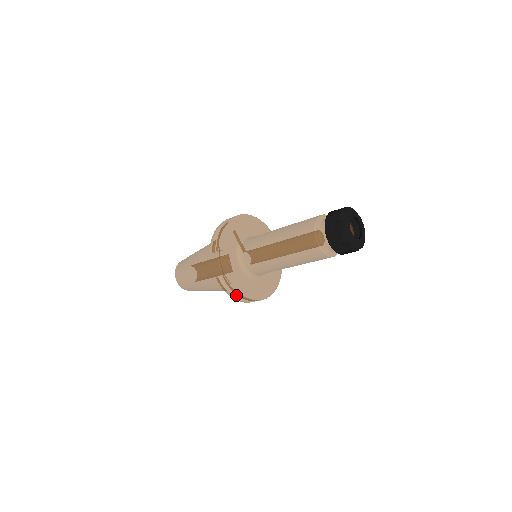
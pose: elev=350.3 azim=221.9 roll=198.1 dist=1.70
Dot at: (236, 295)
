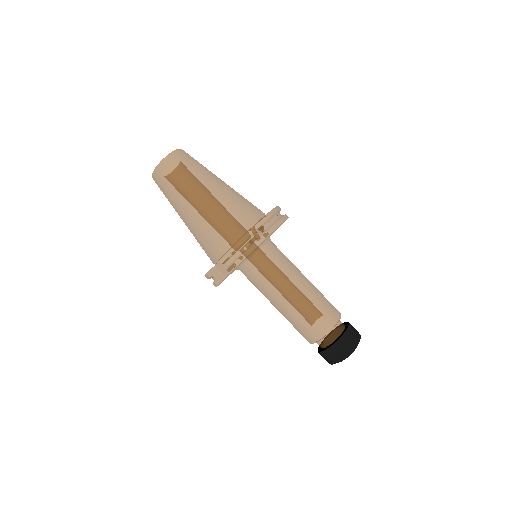
Dot at: occluded
